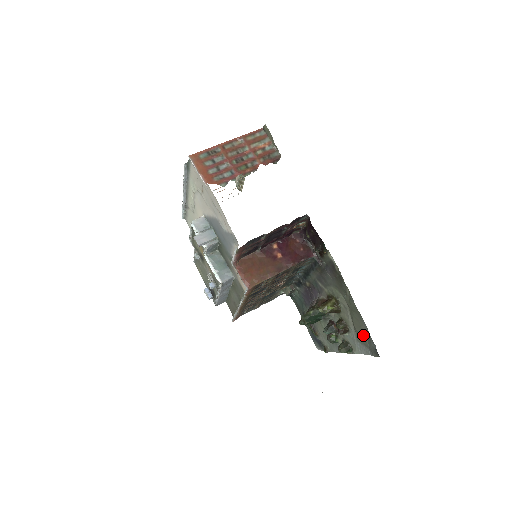
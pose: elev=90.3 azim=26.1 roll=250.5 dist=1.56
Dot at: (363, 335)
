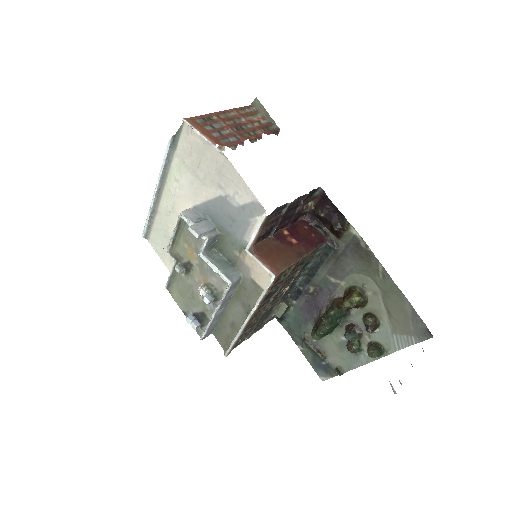
Dot at: (404, 319)
